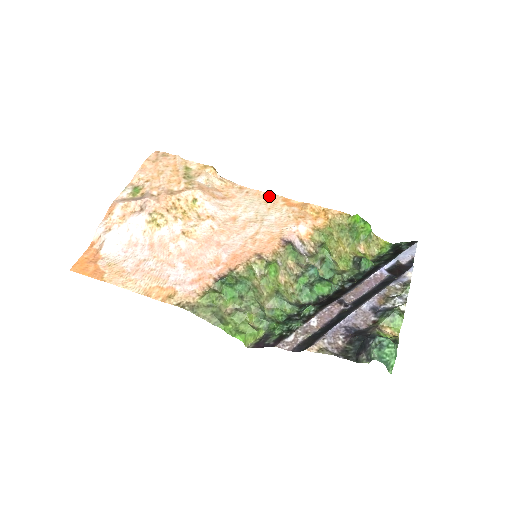
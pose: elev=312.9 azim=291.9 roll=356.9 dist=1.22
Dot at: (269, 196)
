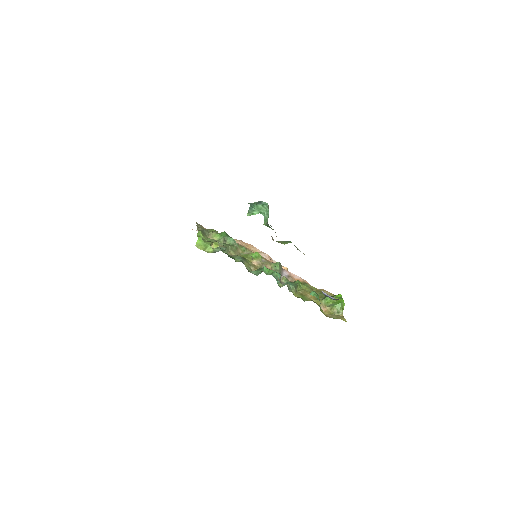
Dot at: occluded
